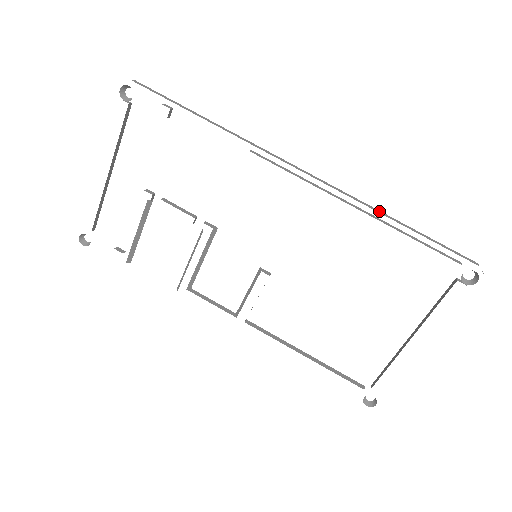
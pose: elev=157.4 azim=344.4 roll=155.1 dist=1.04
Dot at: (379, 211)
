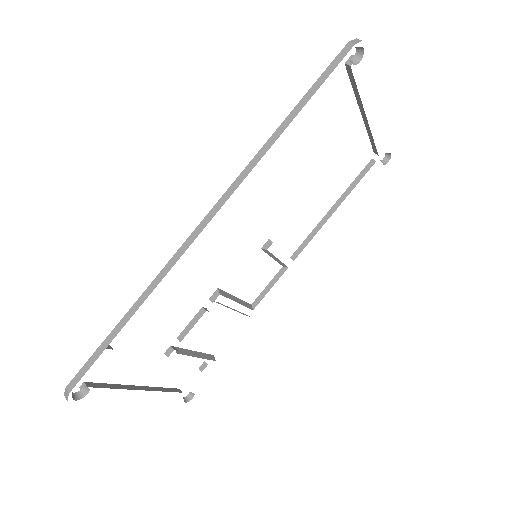
Dot at: (271, 140)
